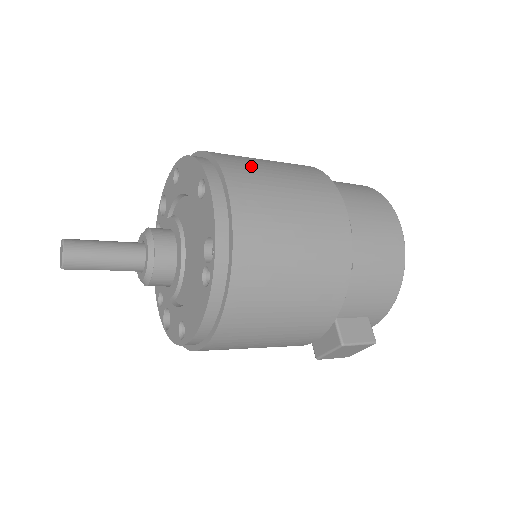
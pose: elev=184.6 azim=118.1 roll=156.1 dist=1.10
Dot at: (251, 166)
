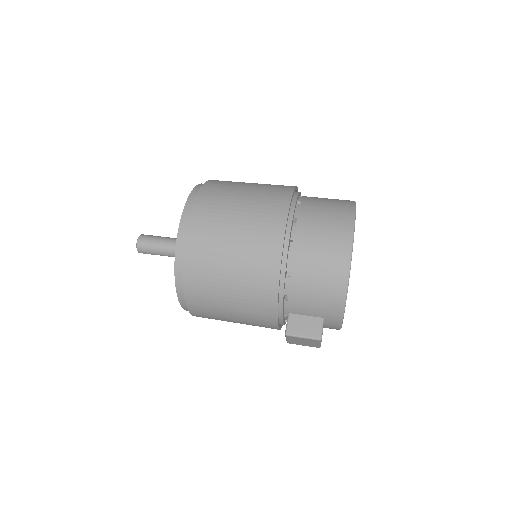
Dot at: (223, 194)
